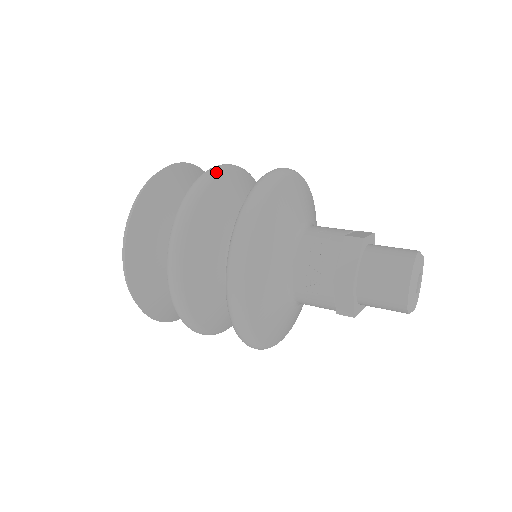
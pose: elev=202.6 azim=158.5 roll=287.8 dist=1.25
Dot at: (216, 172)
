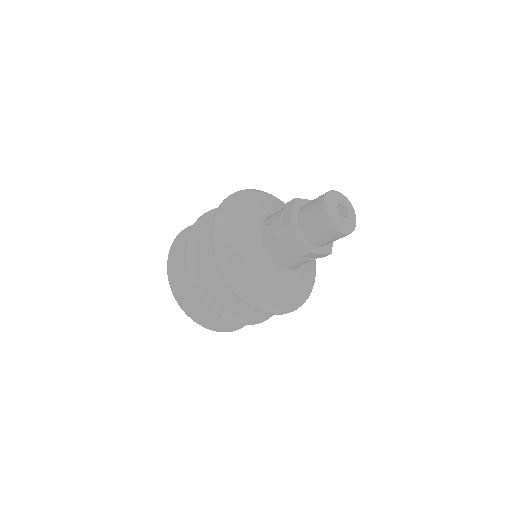
Dot at: (213, 210)
